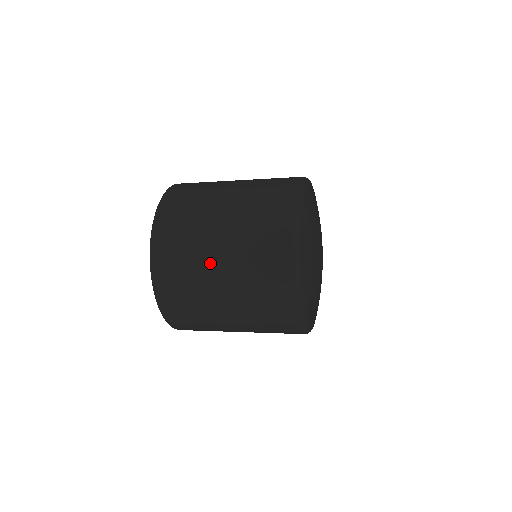
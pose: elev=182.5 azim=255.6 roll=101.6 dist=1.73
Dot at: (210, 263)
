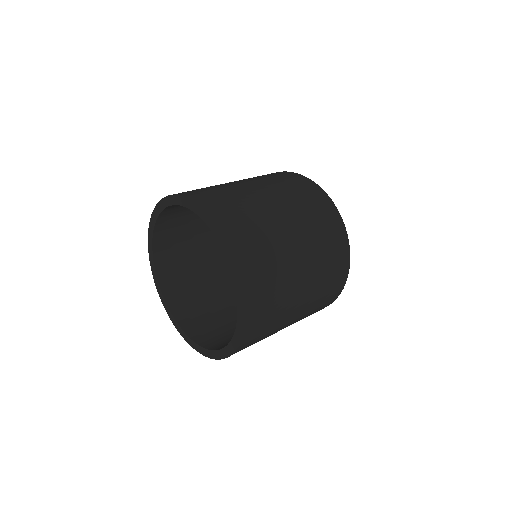
Dot at: occluded
